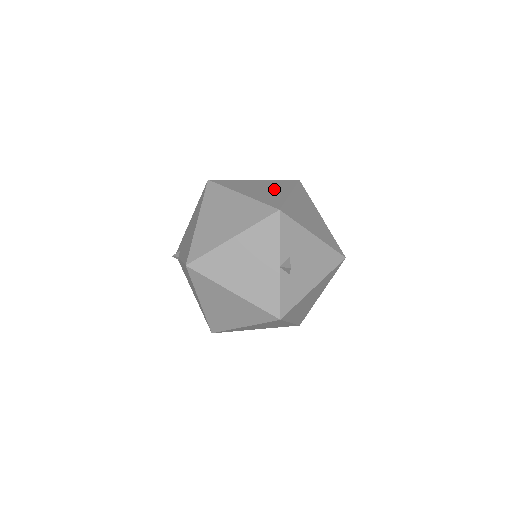
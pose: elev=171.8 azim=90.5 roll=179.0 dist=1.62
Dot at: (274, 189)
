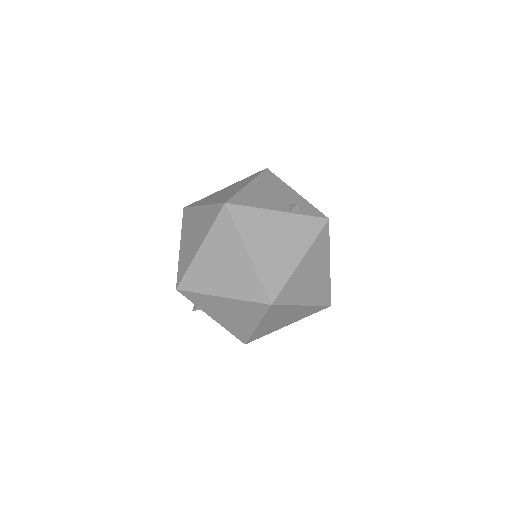
Dot at: (320, 269)
